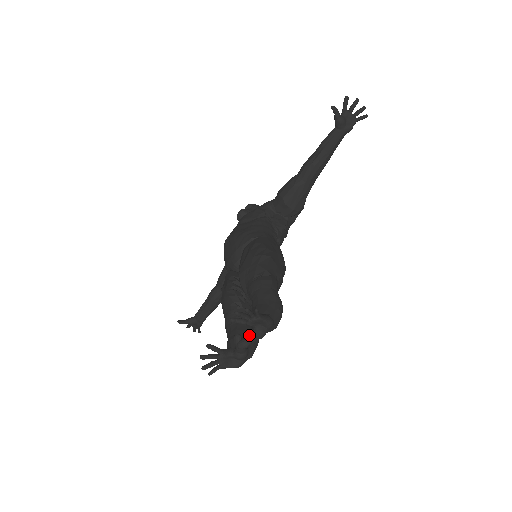
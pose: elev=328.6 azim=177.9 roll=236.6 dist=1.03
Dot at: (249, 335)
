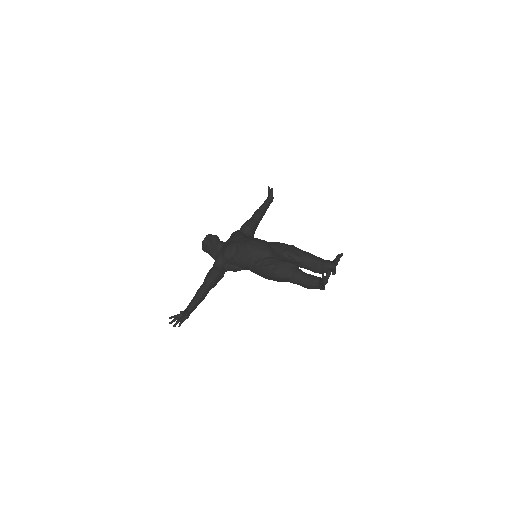
Dot at: (334, 269)
